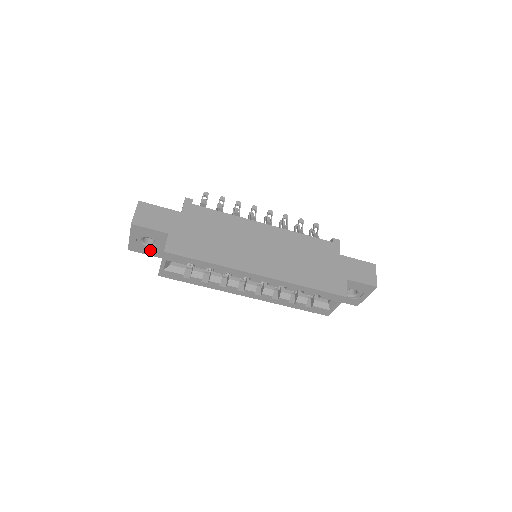
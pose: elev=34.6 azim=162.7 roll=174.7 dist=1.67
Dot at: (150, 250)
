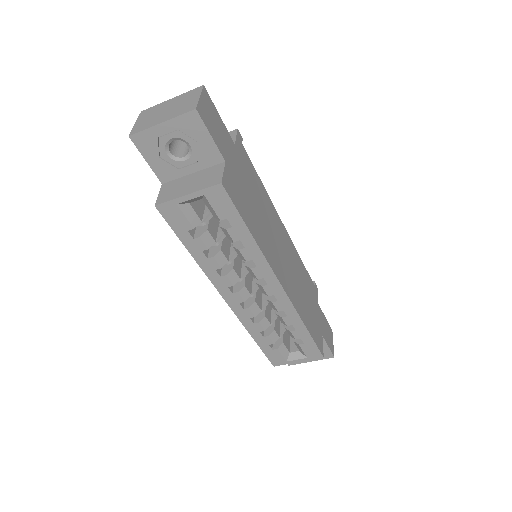
Dot at: (163, 161)
